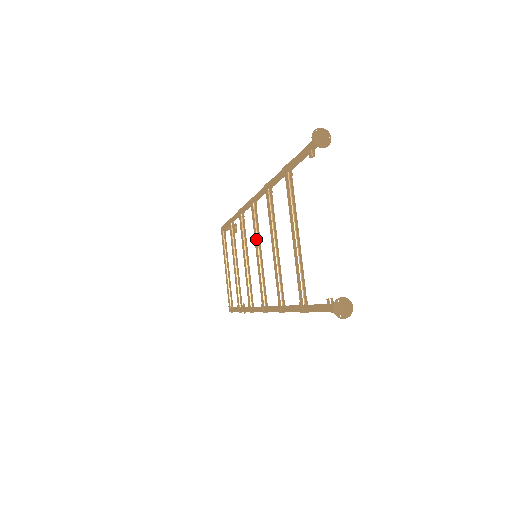
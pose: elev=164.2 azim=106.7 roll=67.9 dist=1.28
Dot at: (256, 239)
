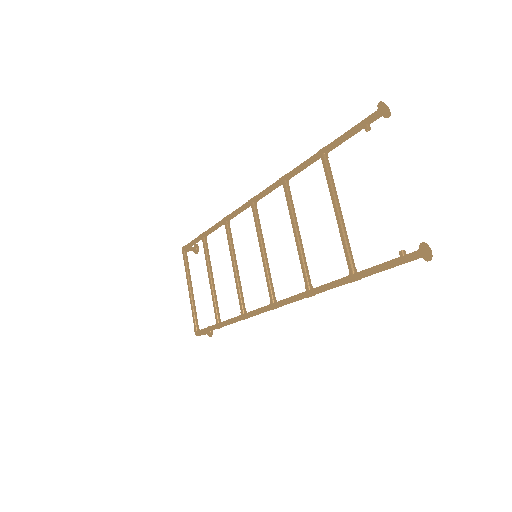
Dot at: (260, 237)
